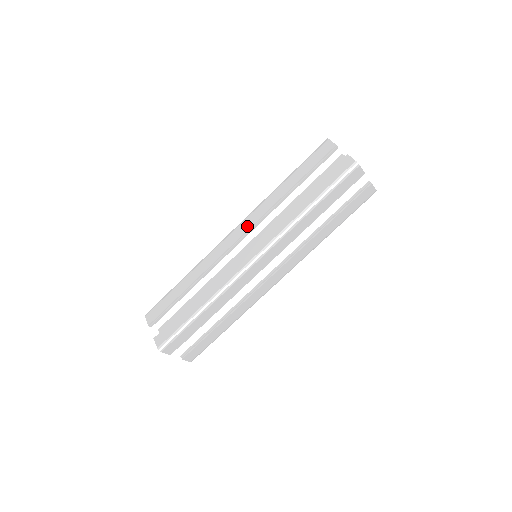
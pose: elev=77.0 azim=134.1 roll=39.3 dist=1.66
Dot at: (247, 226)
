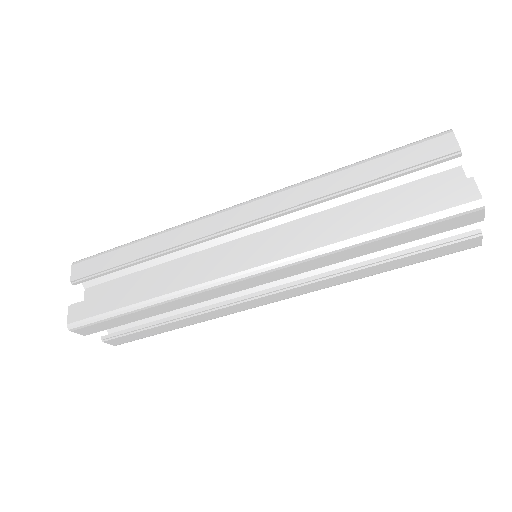
Dot at: (260, 211)
